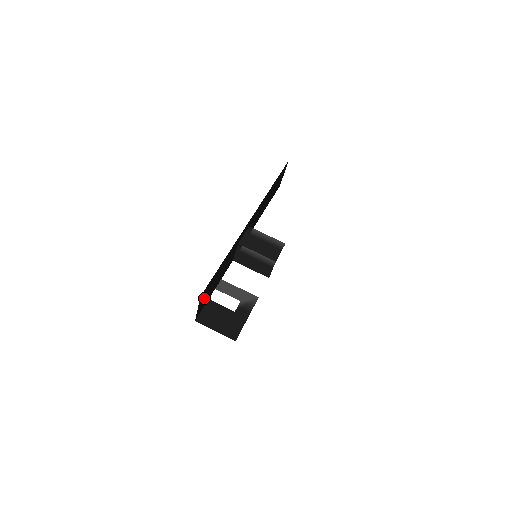
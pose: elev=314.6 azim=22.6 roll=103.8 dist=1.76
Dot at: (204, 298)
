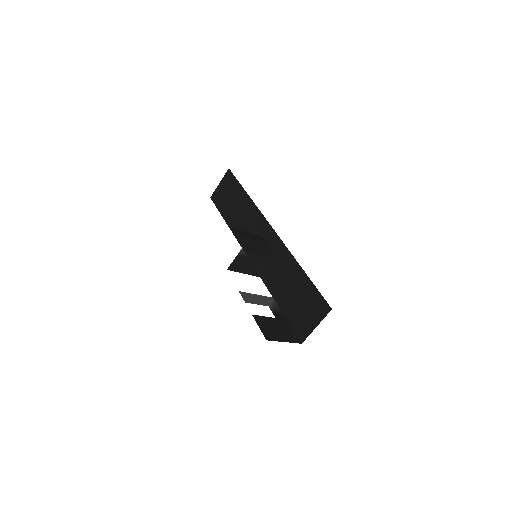
Dot at: occluded
